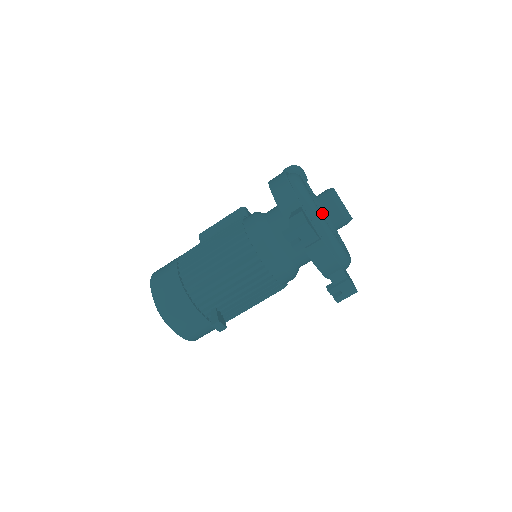
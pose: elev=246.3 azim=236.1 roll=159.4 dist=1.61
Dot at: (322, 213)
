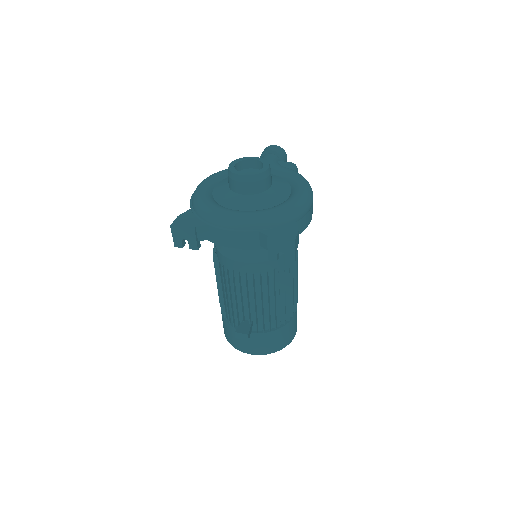
Dot at: (225, 194)
